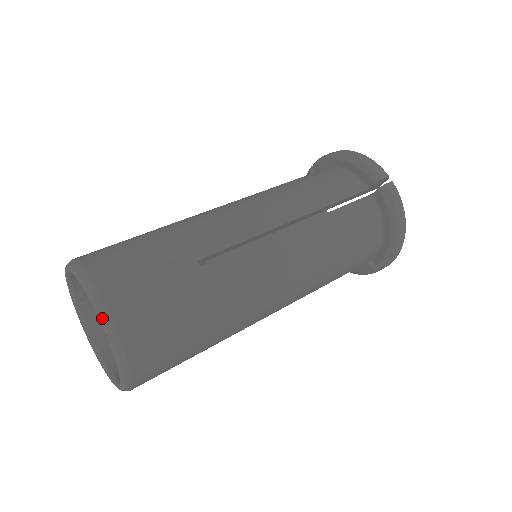
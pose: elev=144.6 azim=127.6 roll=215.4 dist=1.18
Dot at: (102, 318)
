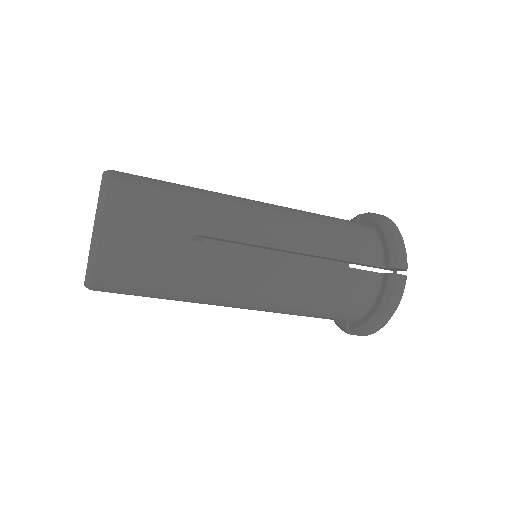
Dot at: occluded
